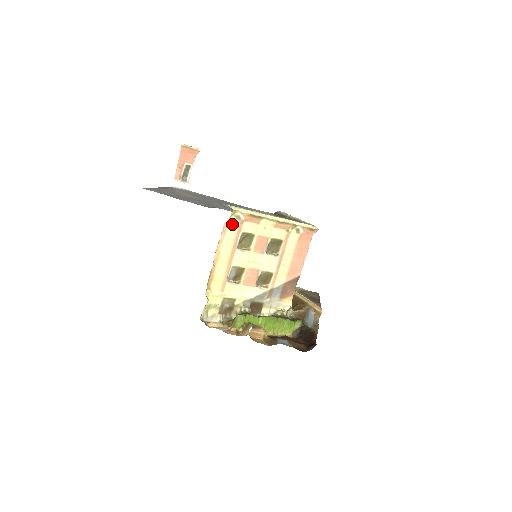
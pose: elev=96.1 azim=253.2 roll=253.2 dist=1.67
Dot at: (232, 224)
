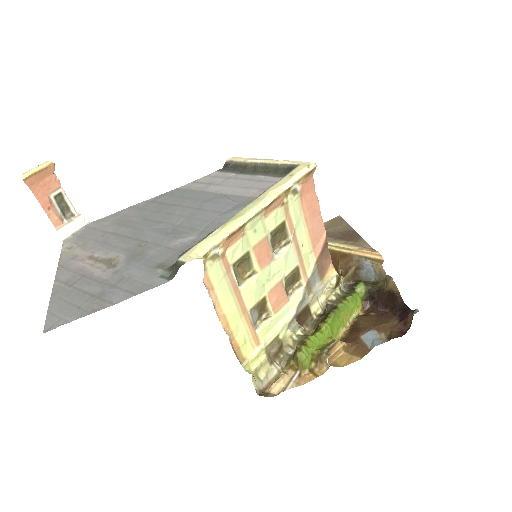
Dot at: (213, 271)
